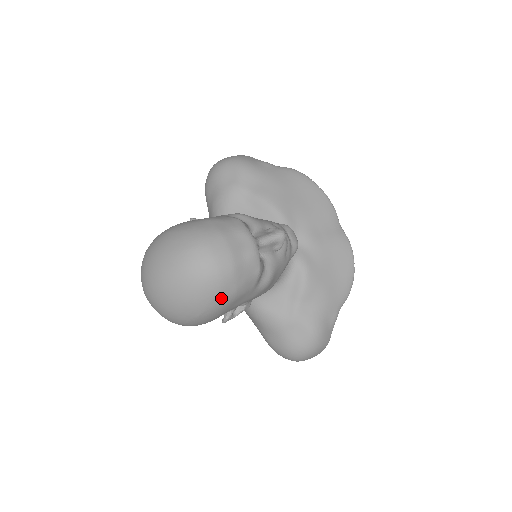
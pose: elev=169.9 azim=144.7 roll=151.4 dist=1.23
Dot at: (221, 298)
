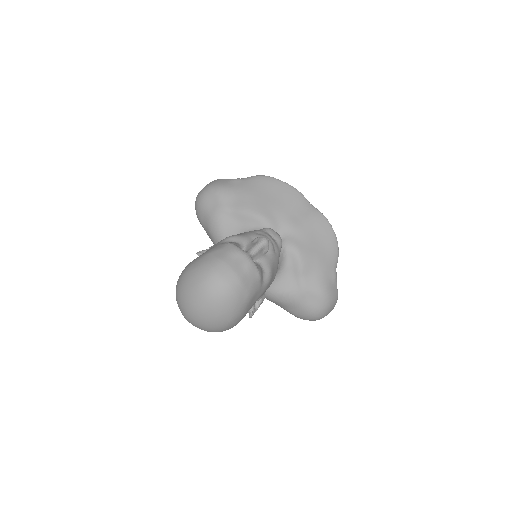
Dot at: (240, 304)
